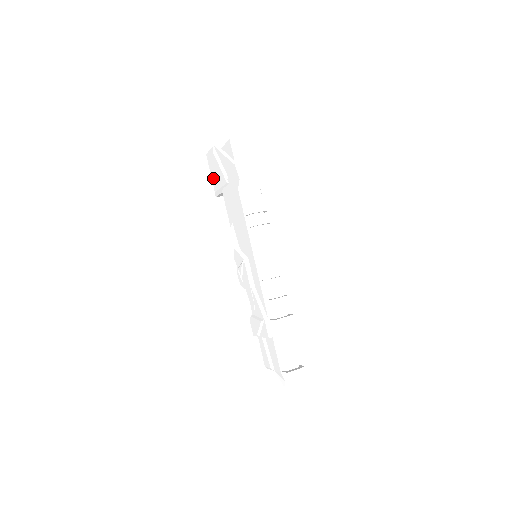
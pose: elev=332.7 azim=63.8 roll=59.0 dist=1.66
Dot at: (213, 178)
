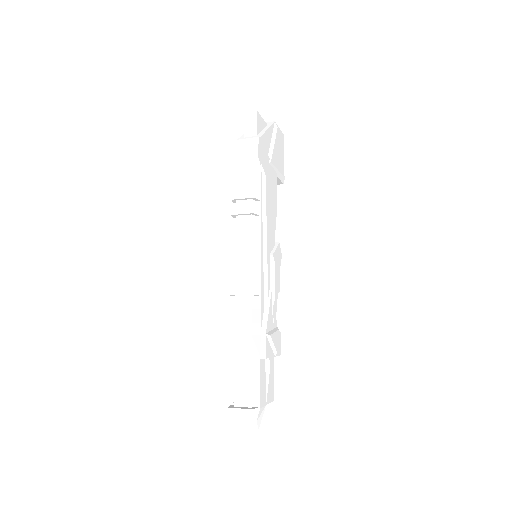
Dot at: occluded
